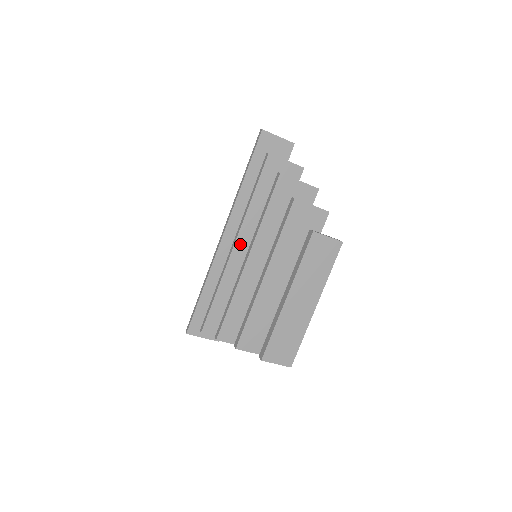
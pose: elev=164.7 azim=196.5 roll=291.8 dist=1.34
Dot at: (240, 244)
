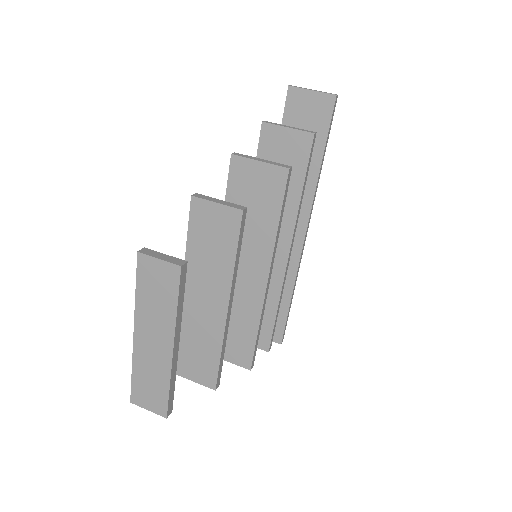
Dot at: occluded
